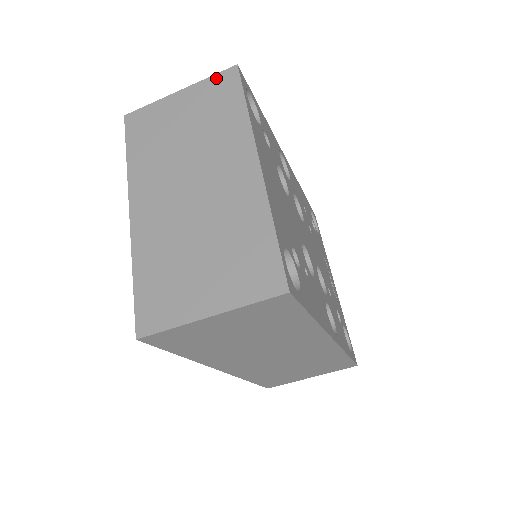
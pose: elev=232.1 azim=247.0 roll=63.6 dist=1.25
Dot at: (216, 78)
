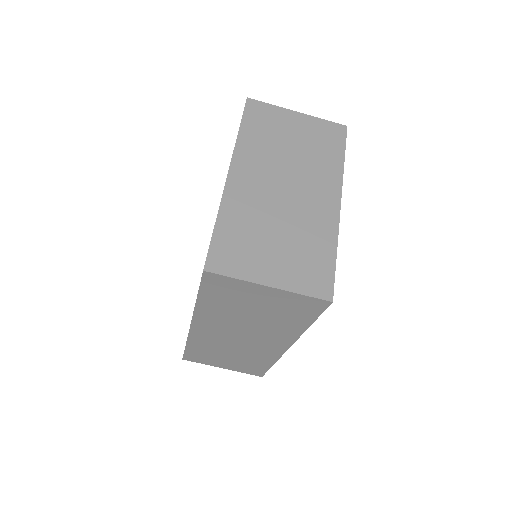
Dot at: (329, 124)
